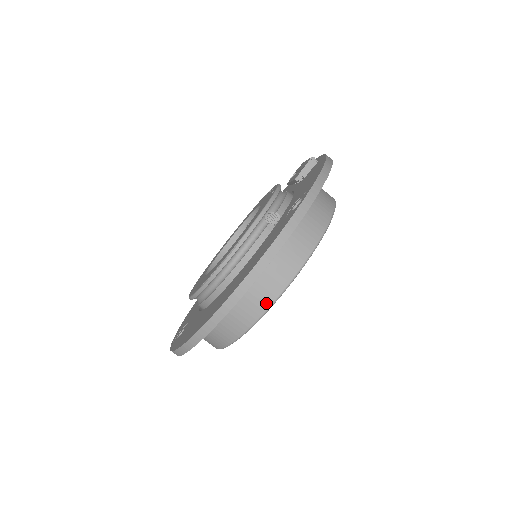
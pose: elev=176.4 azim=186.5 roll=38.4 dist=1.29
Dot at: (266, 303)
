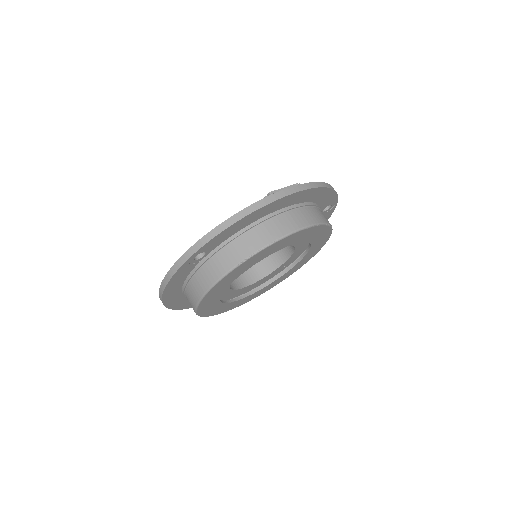
Dot at: (193, 307)
